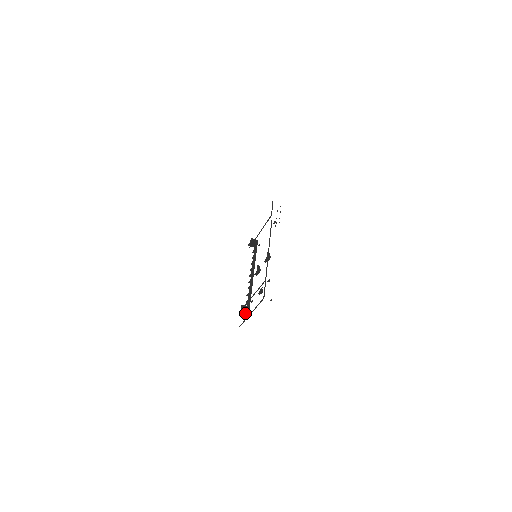
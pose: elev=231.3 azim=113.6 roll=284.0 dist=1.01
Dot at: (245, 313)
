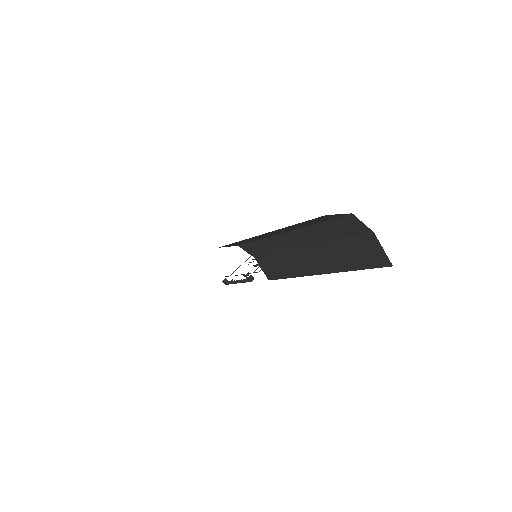
Dot at: (253, 278)
